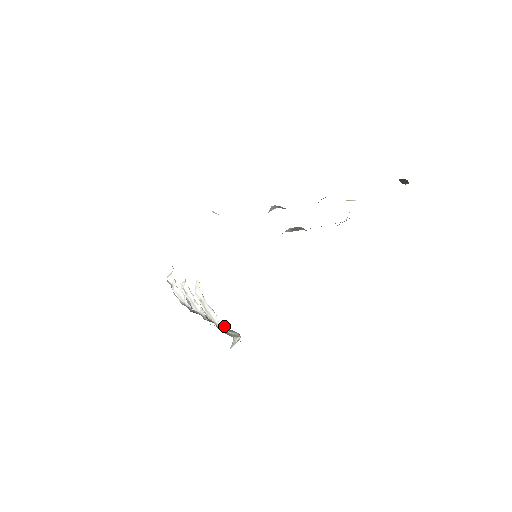
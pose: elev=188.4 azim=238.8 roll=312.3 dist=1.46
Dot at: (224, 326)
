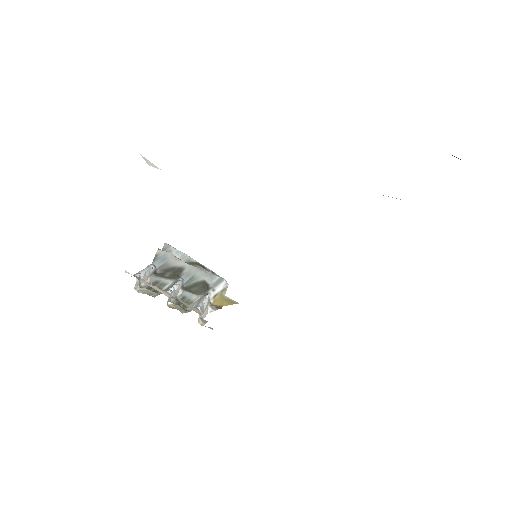
Dot at: (201, 271)
